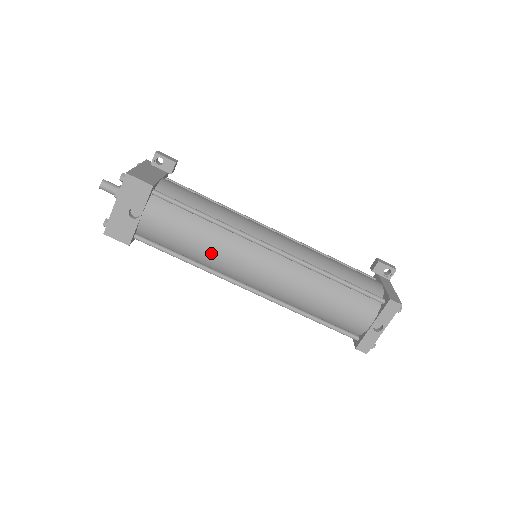
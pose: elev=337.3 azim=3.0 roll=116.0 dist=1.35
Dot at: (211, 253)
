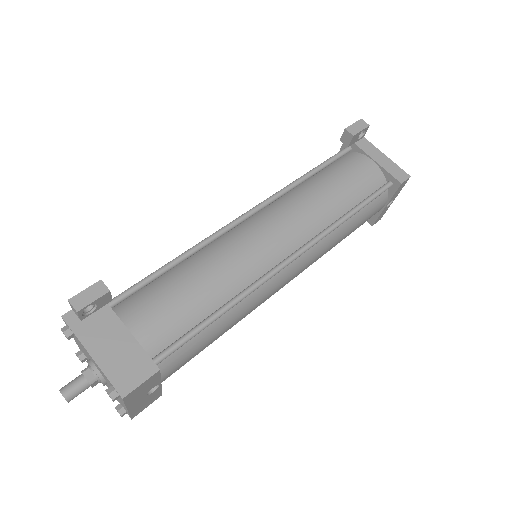
Dot at: occluded
